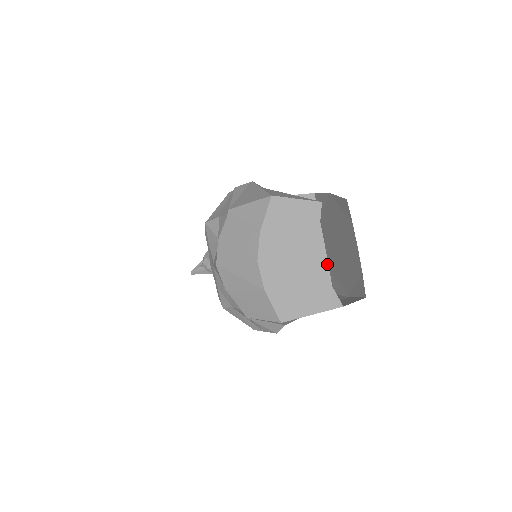
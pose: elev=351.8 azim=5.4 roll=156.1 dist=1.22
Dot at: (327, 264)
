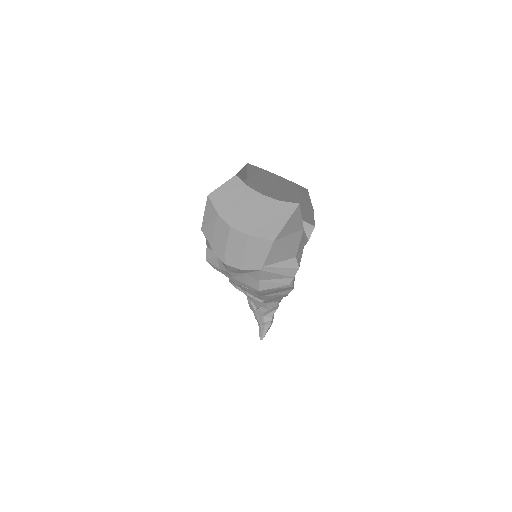
Dot at: occluded
